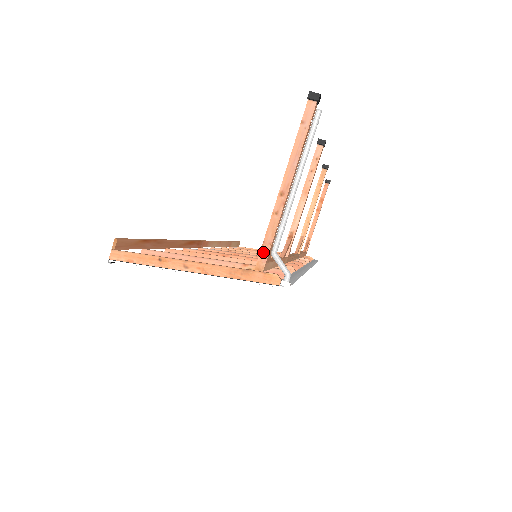
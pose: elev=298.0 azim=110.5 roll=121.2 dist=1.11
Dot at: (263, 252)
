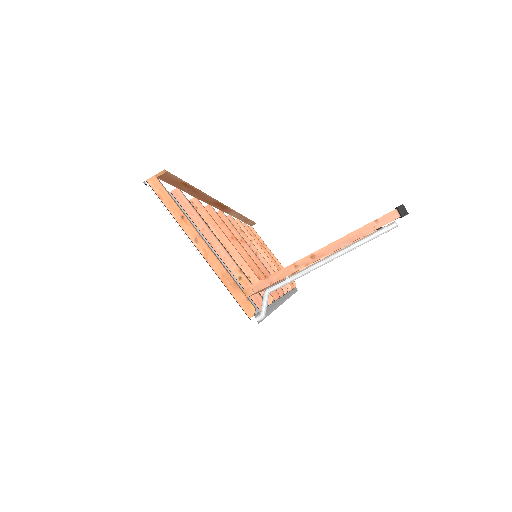
Dot at: (260, 284)
